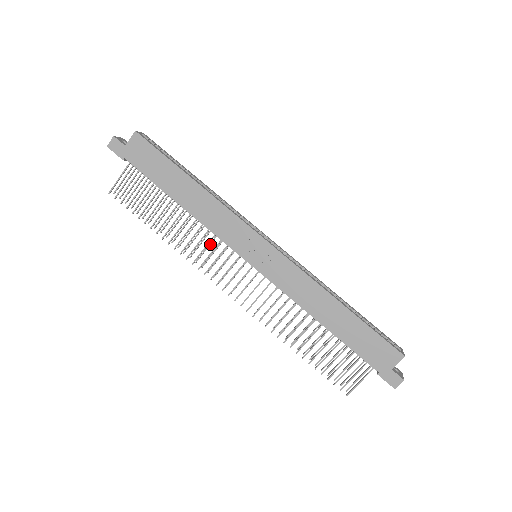
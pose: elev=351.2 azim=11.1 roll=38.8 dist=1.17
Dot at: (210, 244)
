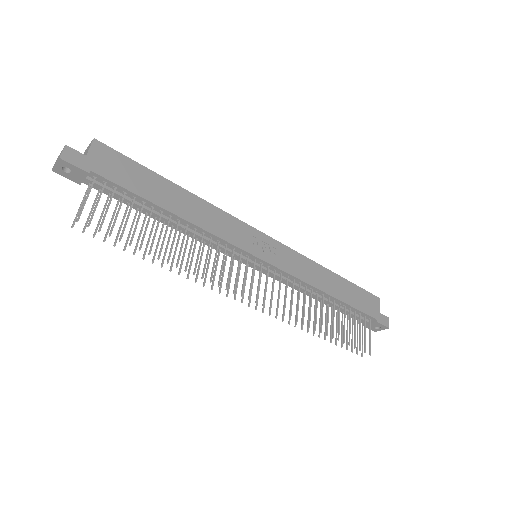
Dot at: occluded
